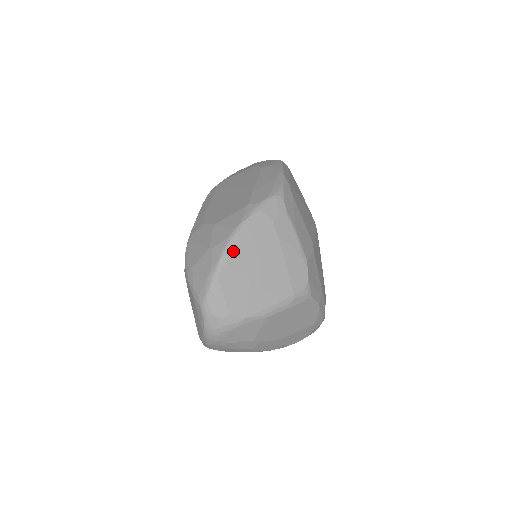
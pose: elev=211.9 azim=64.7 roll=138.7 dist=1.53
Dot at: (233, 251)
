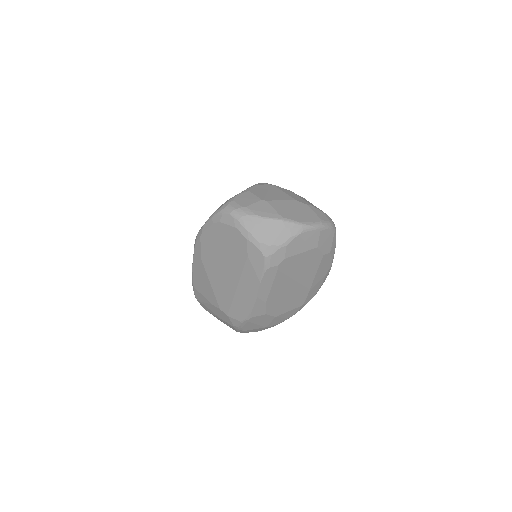
Dot at: occluded
